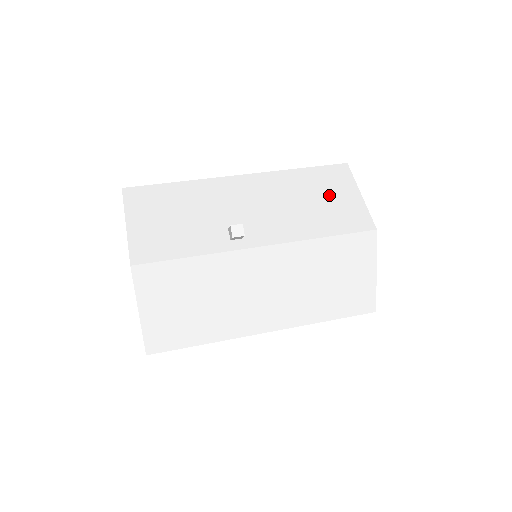
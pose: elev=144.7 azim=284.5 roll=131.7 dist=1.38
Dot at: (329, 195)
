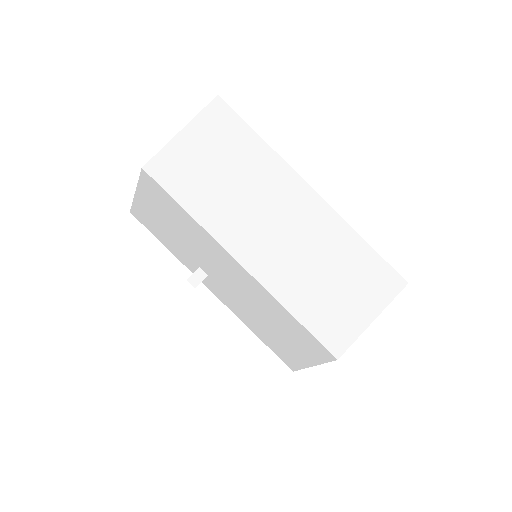
Dot at: (290, 341)
